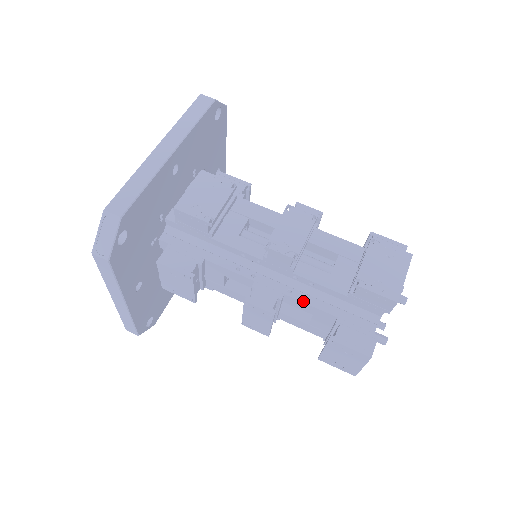
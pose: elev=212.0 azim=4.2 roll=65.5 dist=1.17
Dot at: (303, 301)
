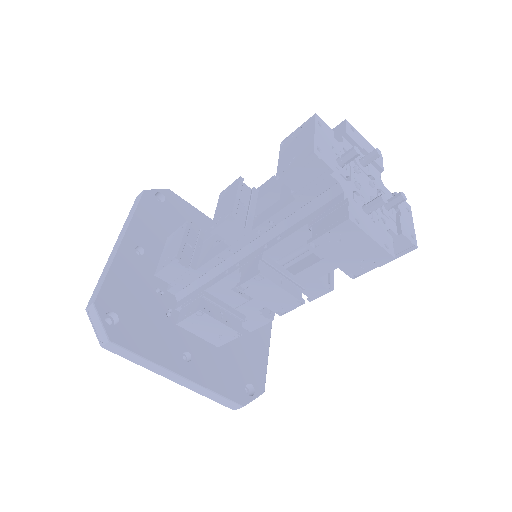
Dot at: (278, 242)
